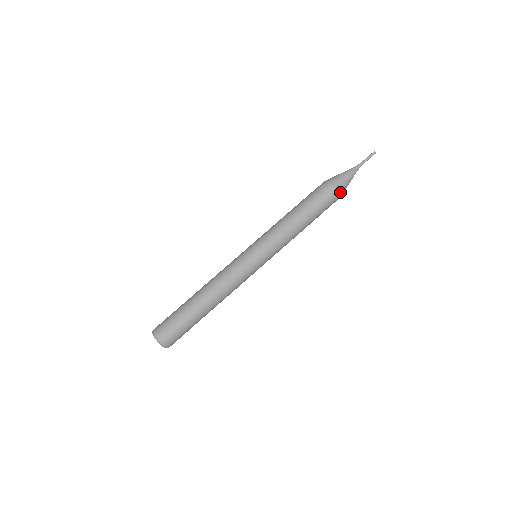
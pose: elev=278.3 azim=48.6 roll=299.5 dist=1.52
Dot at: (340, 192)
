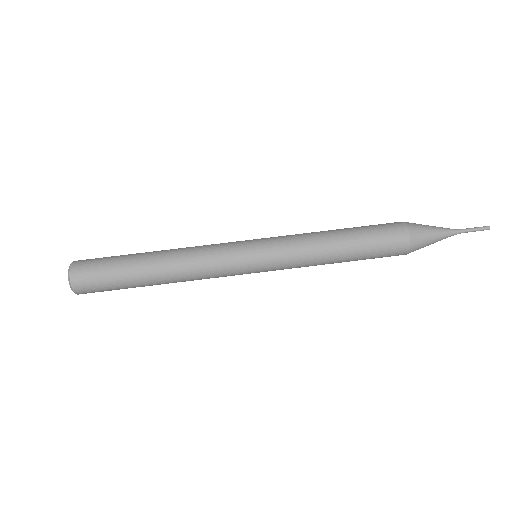
Dot at: (412, 235)
